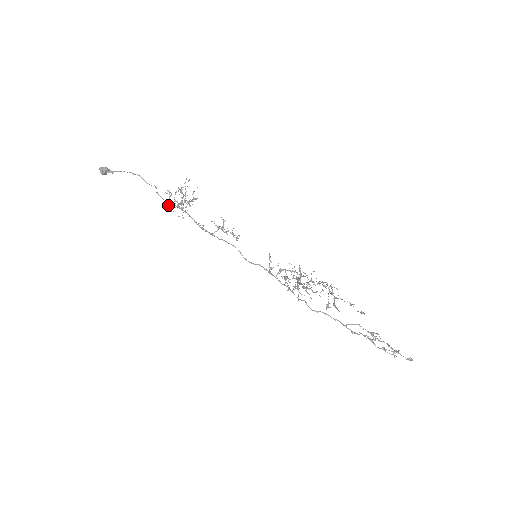
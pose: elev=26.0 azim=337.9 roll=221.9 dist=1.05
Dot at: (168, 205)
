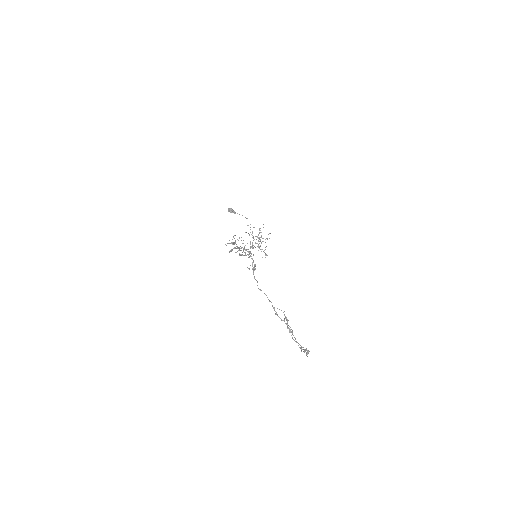
Dot at: occluded
